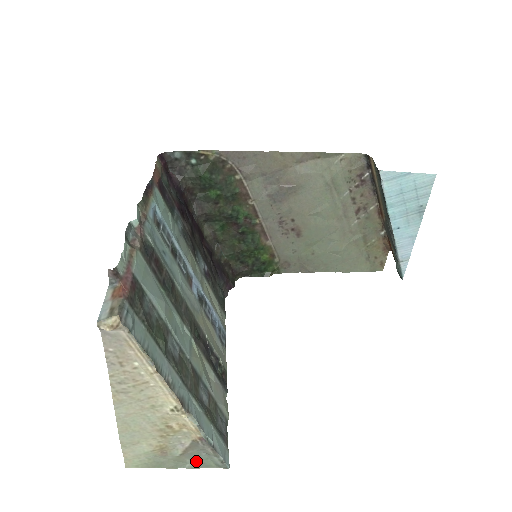
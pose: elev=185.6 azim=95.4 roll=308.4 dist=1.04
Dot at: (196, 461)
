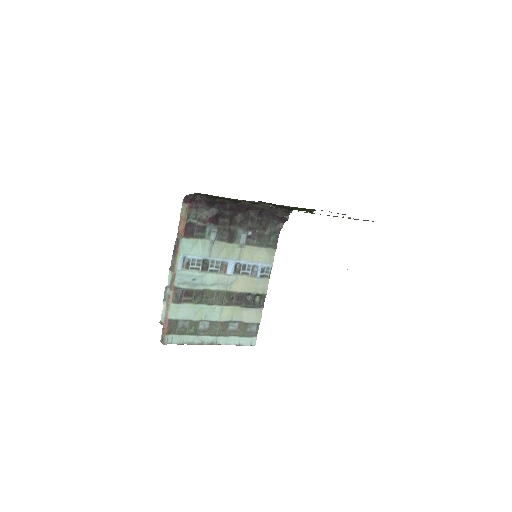
Dot at: occluded
